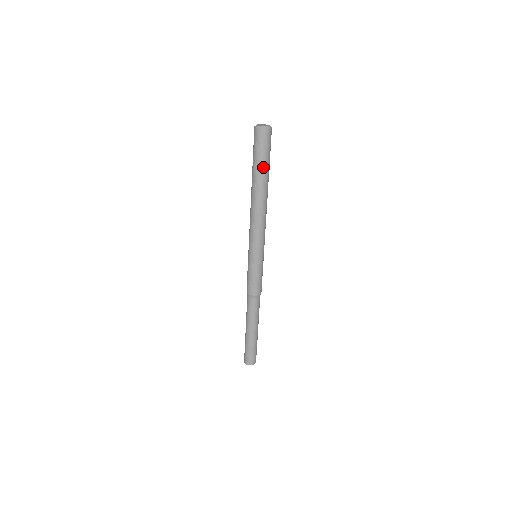
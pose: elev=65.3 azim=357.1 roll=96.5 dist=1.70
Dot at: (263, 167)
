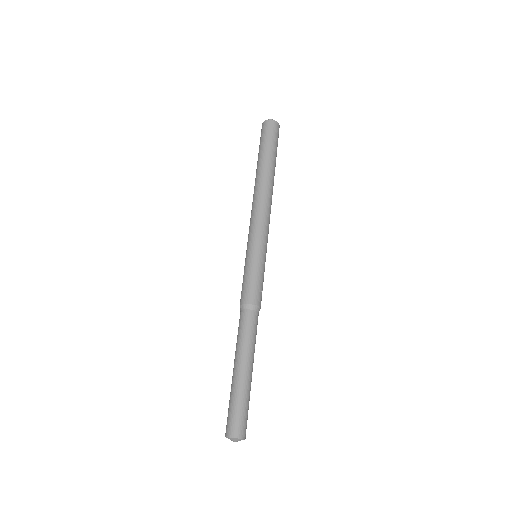
Dot at: (269, 152)
